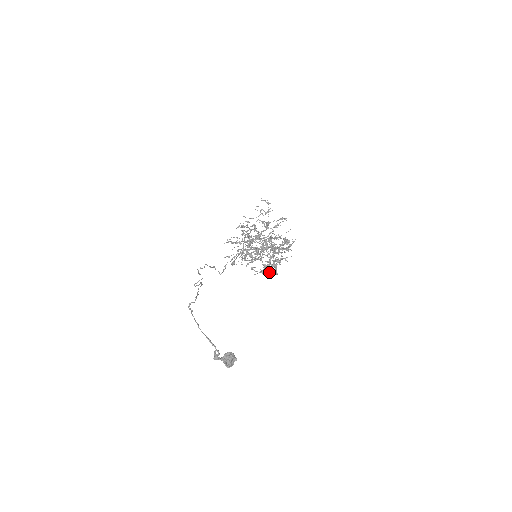
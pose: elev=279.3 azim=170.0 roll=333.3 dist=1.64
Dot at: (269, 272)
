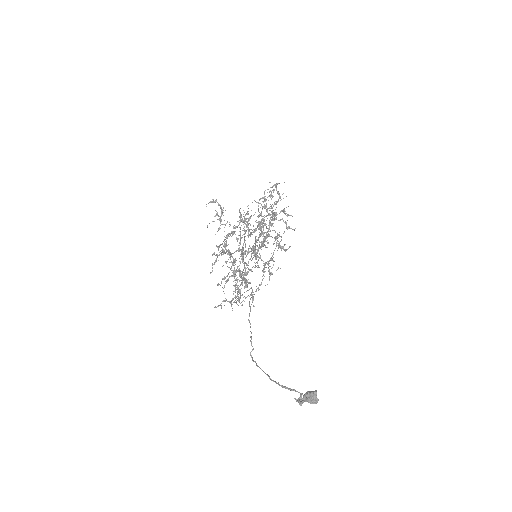
Dot at: (283, 247)
